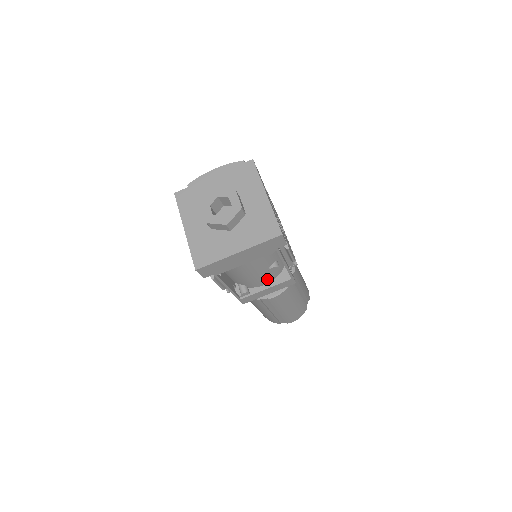
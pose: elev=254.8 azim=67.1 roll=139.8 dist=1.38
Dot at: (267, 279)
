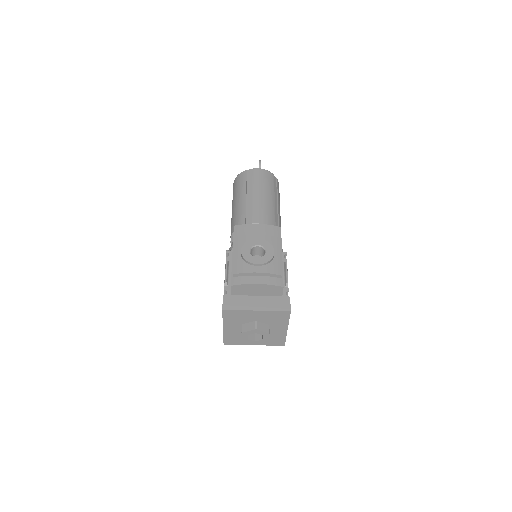
Dot at: occluded
